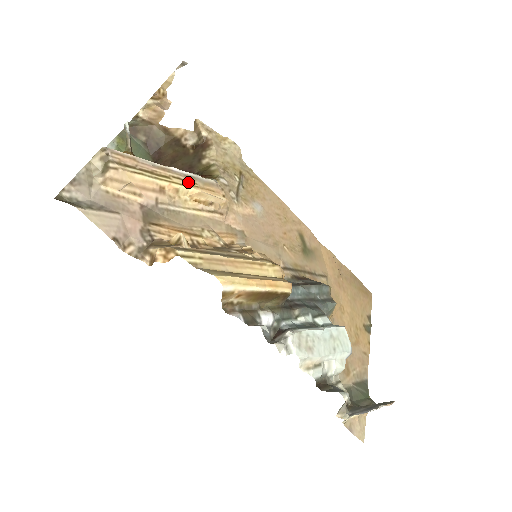
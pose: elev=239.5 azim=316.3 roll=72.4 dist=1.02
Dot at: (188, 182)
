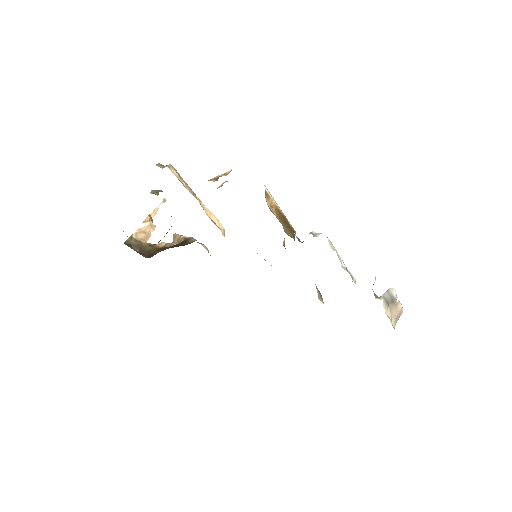
Dot at: occluded
